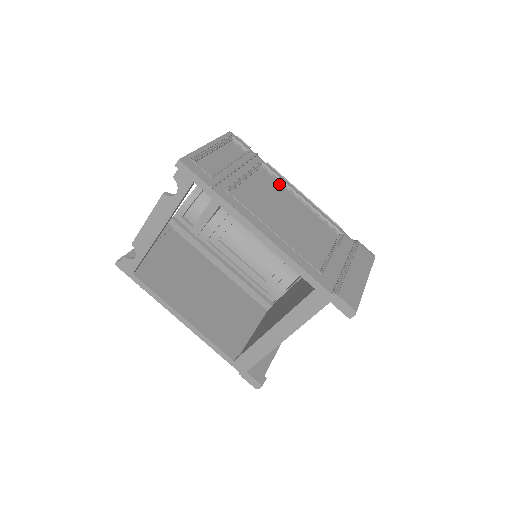
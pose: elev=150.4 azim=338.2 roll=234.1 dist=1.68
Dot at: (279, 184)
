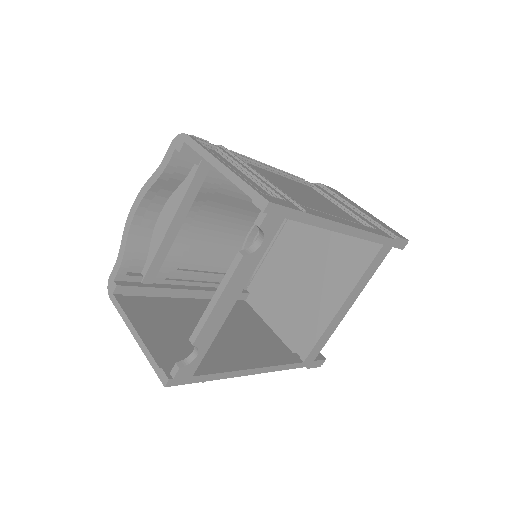
Dot at: (258, 168)
